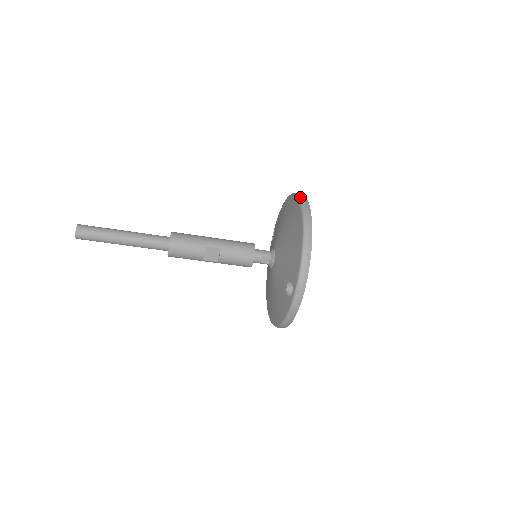
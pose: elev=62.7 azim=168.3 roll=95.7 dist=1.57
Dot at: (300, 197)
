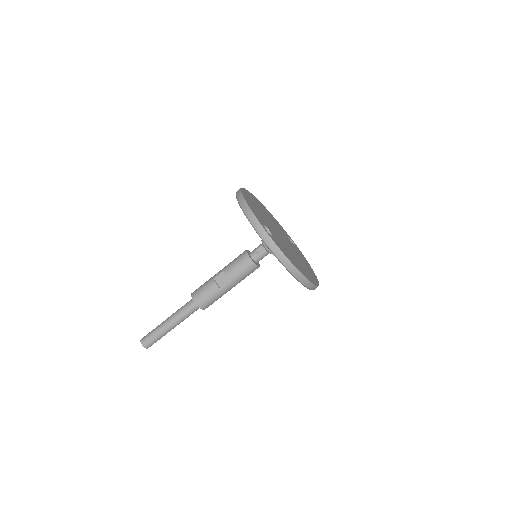
Dot at: occluded
